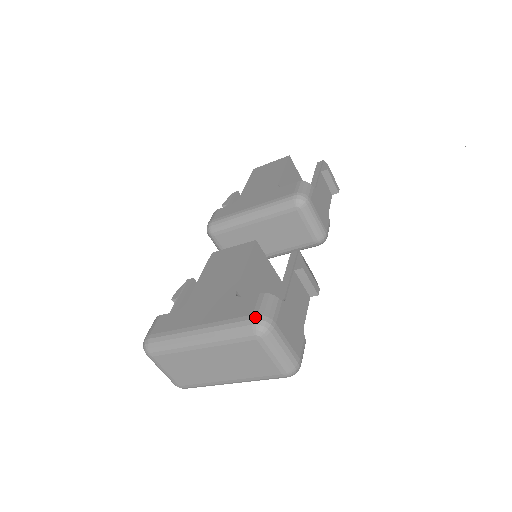
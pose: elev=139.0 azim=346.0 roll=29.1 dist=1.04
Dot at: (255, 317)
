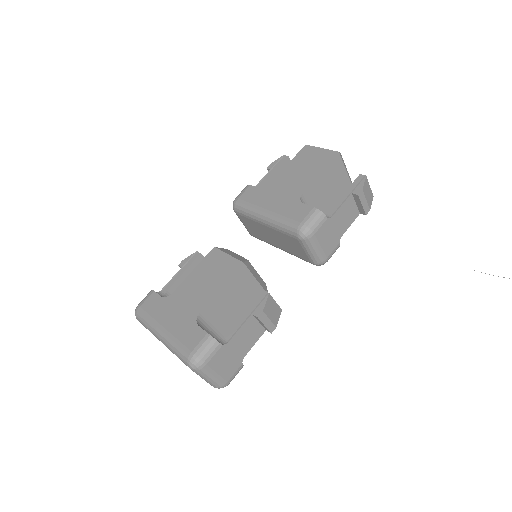
Dot at: (192, 355)
